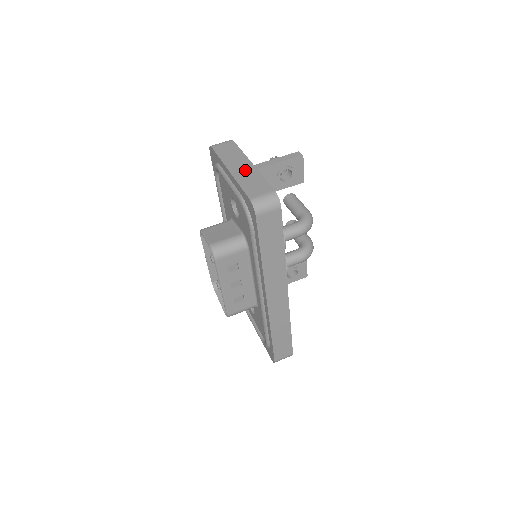
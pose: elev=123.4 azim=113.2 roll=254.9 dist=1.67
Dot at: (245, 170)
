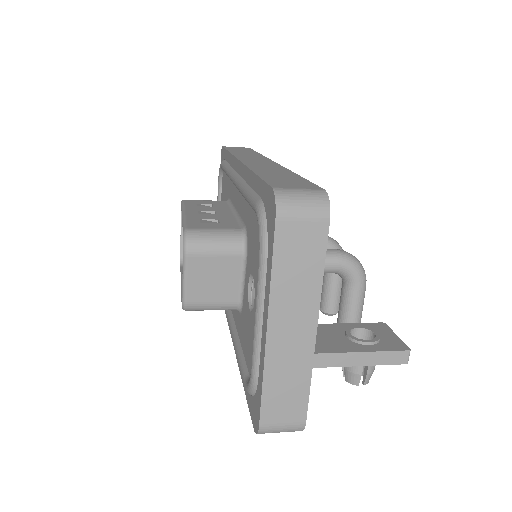
Dot at: occluded
